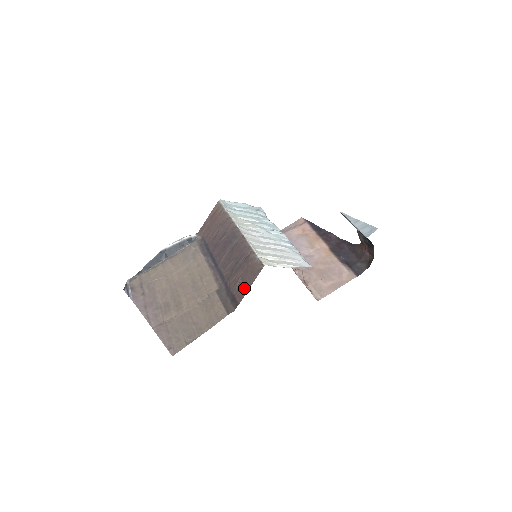
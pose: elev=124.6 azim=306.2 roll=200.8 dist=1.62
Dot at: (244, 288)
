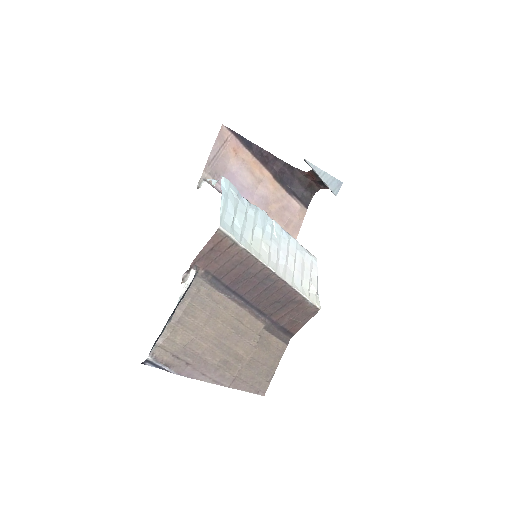
Dot at: (298, 324)
